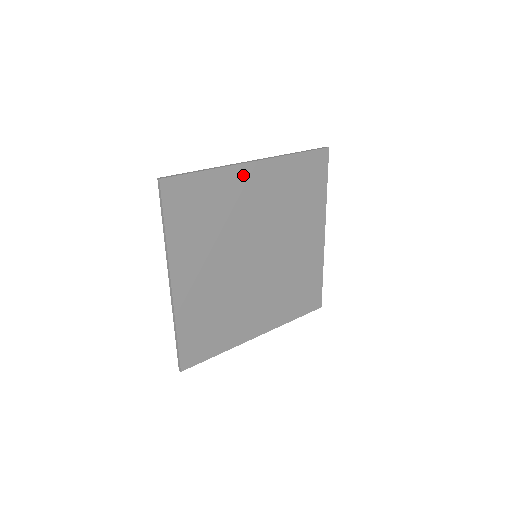
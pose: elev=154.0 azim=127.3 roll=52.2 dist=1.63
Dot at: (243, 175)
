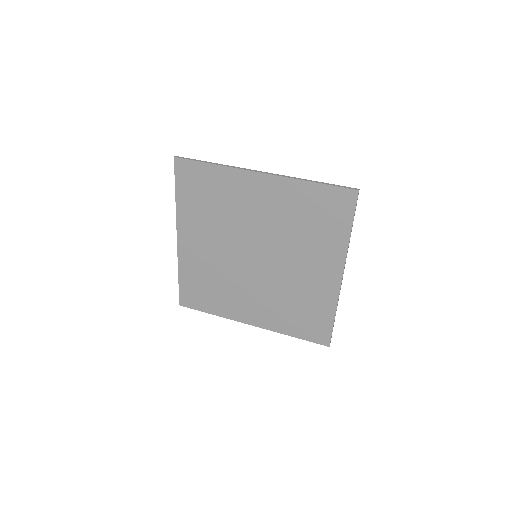
Dot at: (247, 180)
